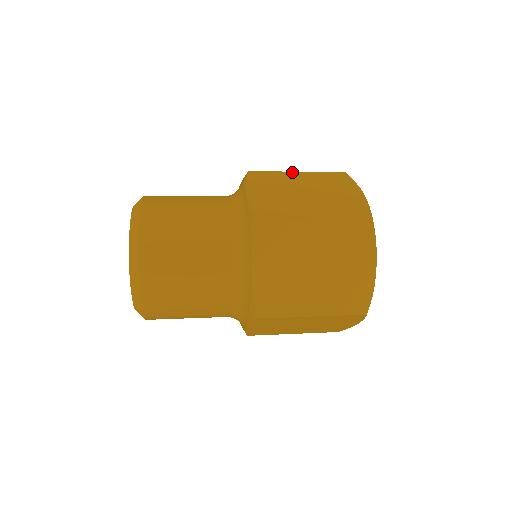
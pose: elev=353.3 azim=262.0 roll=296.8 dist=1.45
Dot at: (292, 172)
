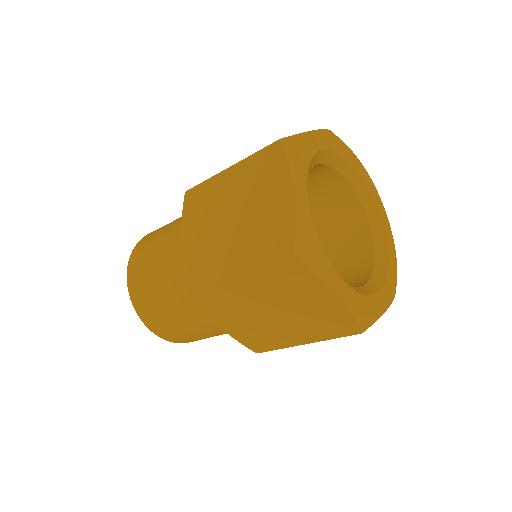
Dot at: occluded
